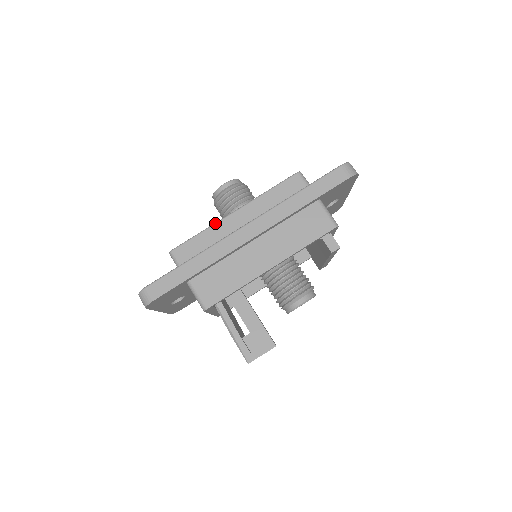
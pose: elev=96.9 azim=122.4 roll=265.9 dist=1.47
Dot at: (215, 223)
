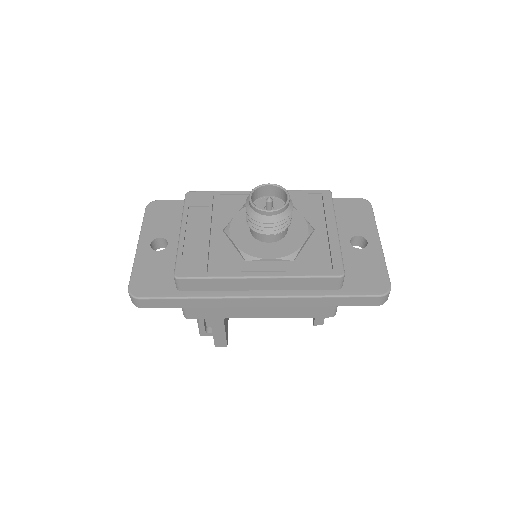
Dot at: (233, 278)
